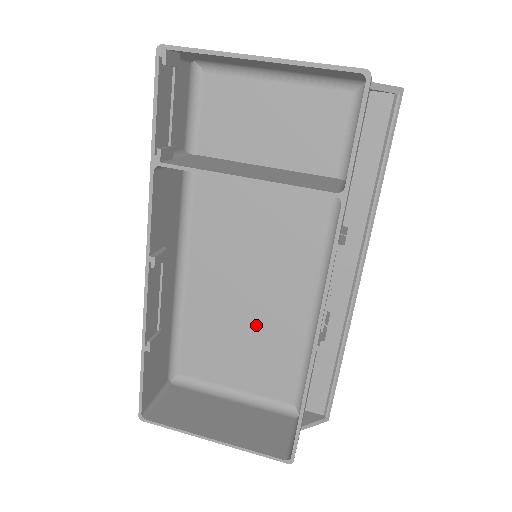
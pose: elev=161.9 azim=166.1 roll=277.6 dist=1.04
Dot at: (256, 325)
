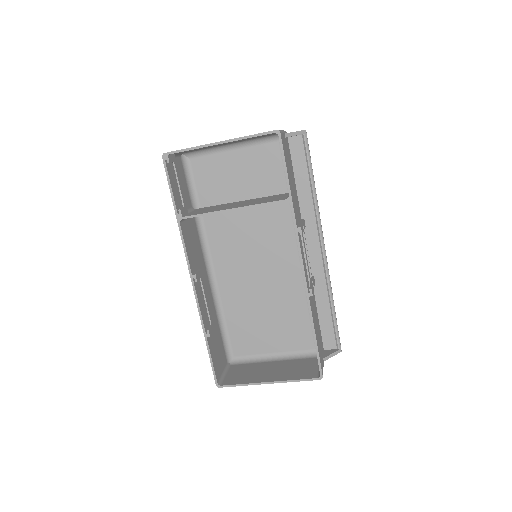
Dot at: (272, 303)
